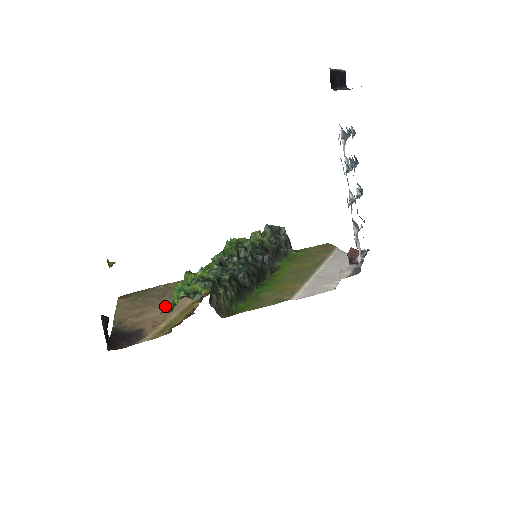
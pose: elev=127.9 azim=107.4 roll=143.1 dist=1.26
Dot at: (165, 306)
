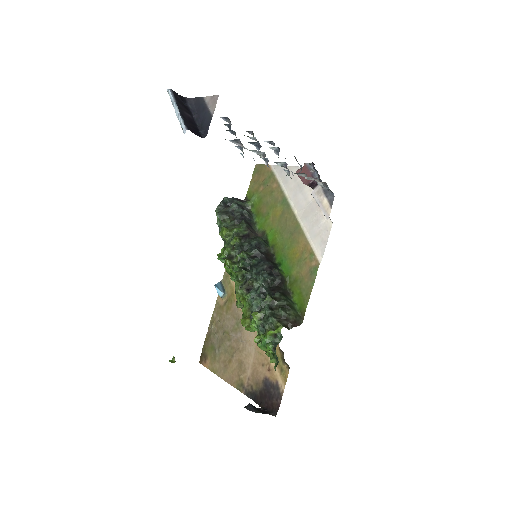
Dot at: occluded
